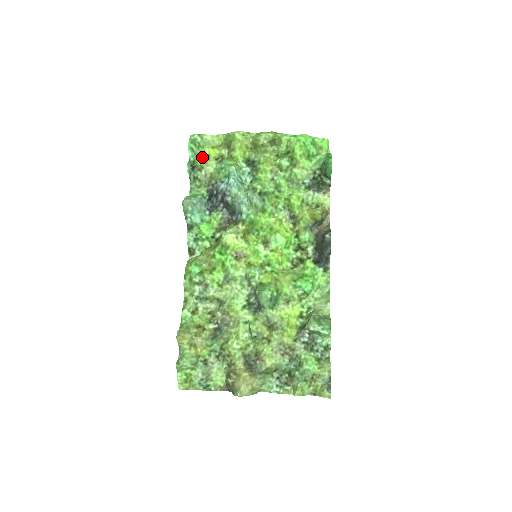
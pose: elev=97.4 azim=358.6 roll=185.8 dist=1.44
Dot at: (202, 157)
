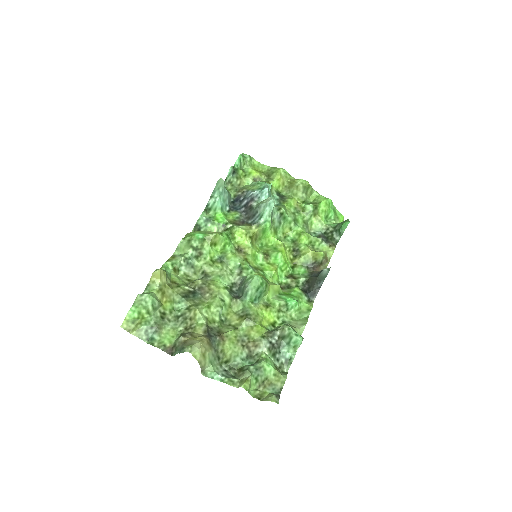
Dot at: (244, 171)
